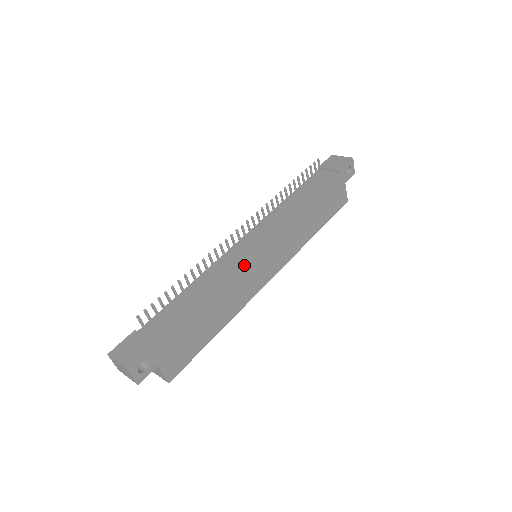
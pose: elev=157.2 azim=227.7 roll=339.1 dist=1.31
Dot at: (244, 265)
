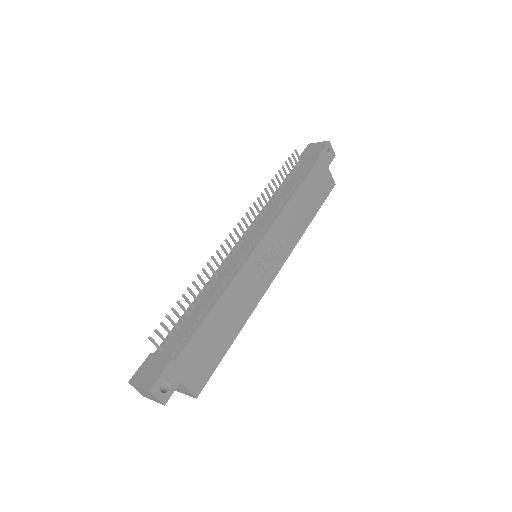
Dot at: (245, 266)
